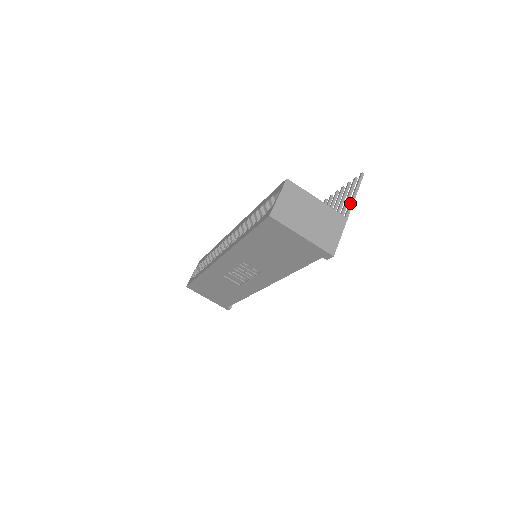
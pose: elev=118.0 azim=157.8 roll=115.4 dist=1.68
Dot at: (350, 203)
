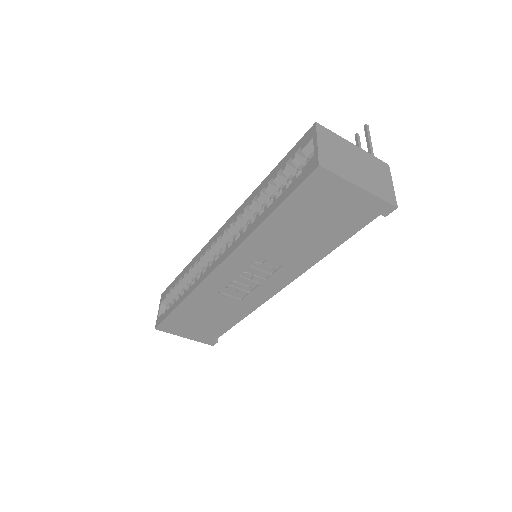
Dot at: occluded
